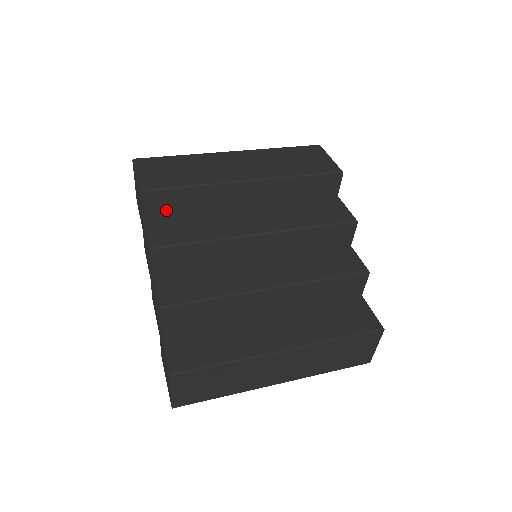
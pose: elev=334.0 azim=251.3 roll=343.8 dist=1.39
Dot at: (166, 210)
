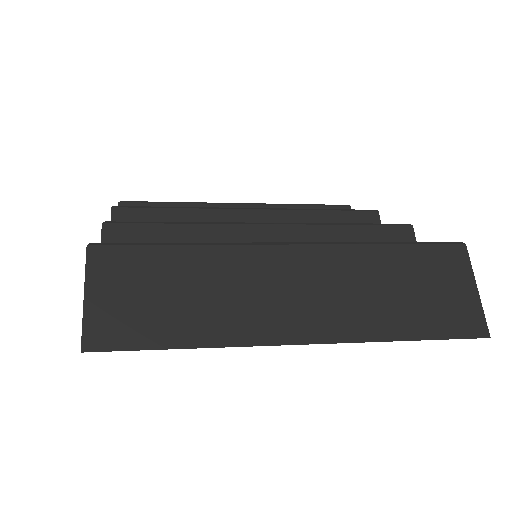
Dot at: occluded
